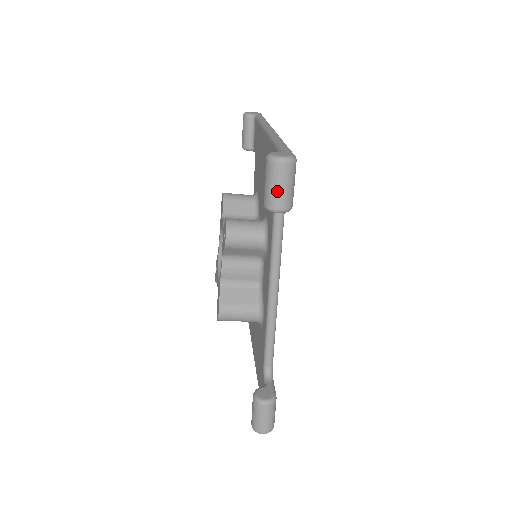
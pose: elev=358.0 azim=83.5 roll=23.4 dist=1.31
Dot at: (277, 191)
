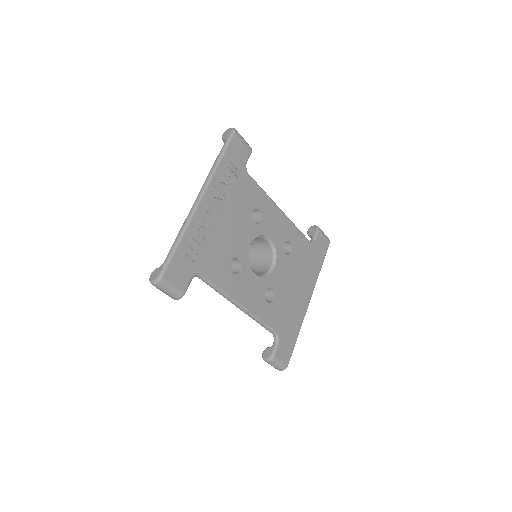
Dot at: (165, 293)
